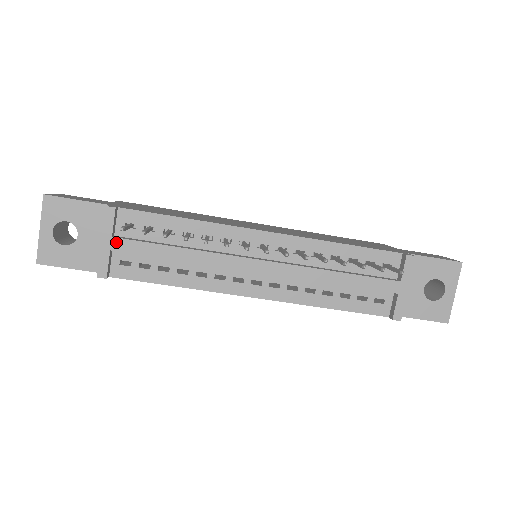
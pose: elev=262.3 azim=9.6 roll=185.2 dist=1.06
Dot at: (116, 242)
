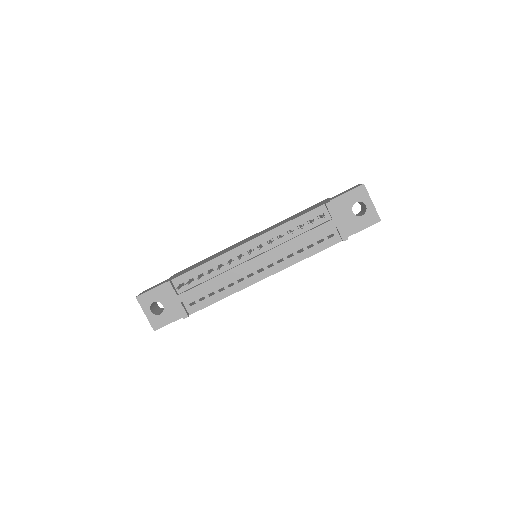
Dot at: (181, 297)
